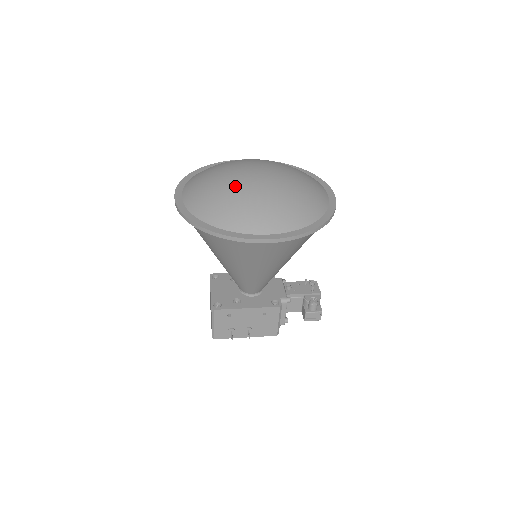
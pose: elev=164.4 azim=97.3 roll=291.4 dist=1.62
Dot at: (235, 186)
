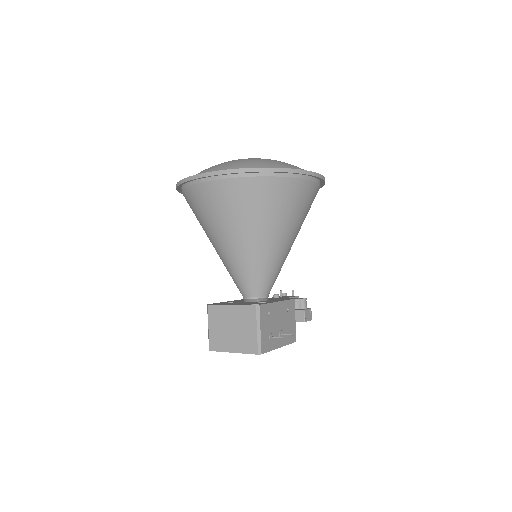
Dot at: (257, 158)
